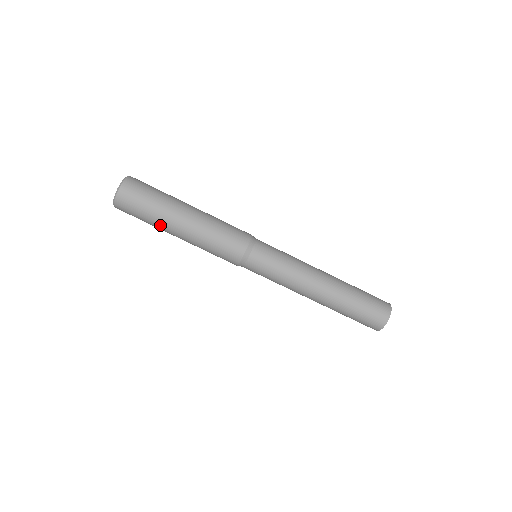
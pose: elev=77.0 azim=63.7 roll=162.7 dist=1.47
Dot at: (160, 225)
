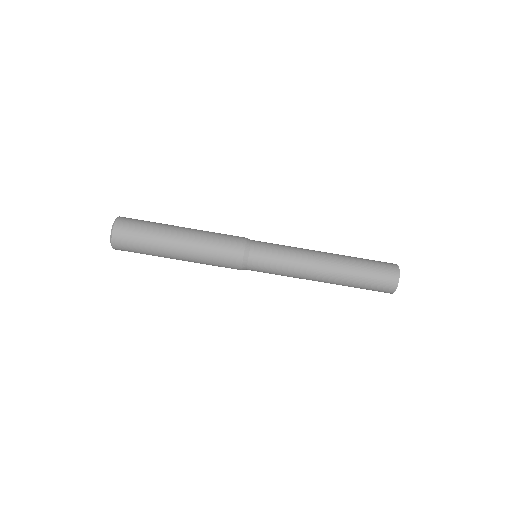
Dot at: occluded
